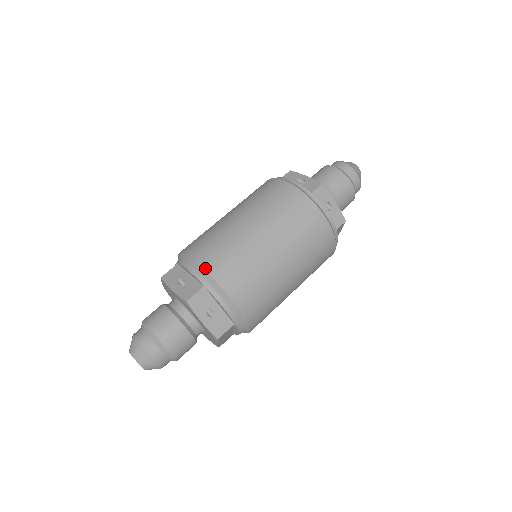
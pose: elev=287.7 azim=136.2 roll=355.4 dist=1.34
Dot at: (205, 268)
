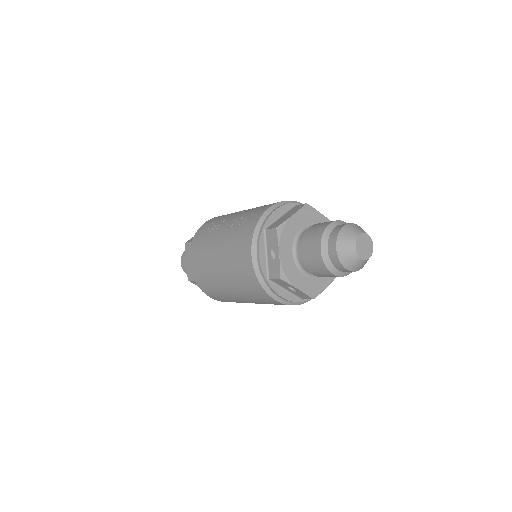
Dot at: (193, 275)
